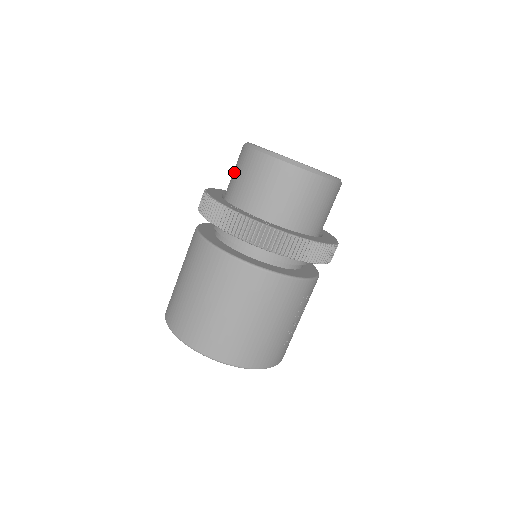
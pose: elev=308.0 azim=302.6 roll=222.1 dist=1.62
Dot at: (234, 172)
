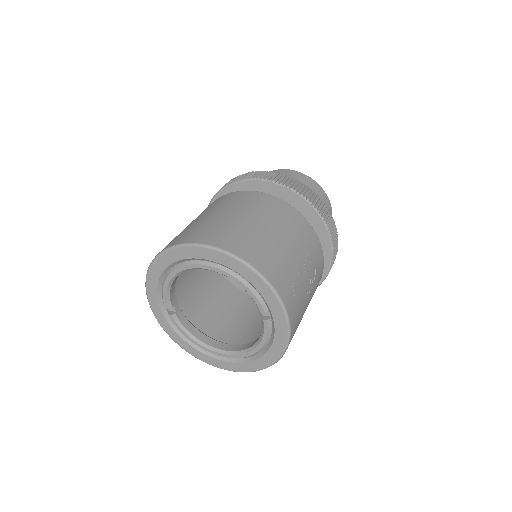
Dot at: occluded
